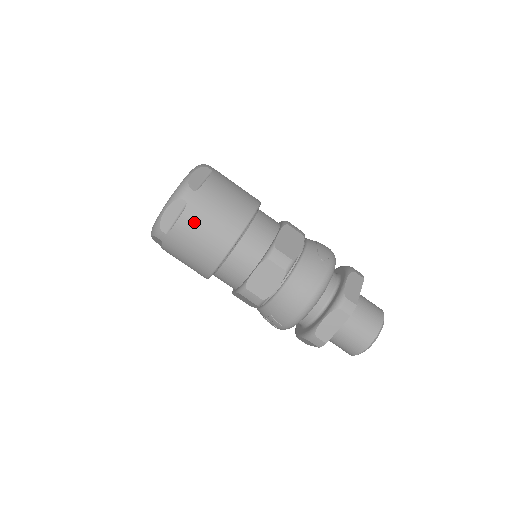
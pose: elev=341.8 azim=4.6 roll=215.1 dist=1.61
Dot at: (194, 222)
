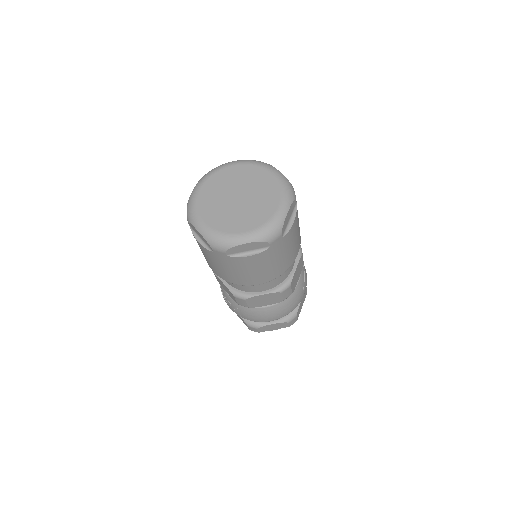
Dot at: (261, 261)
